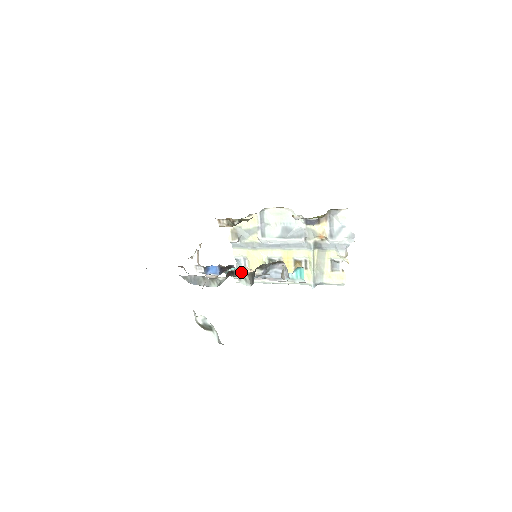
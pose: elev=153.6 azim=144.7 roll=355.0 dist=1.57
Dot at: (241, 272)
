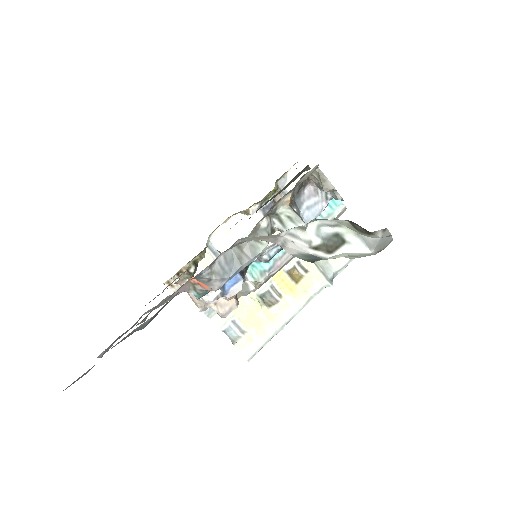
Dot at: (279, 204)
